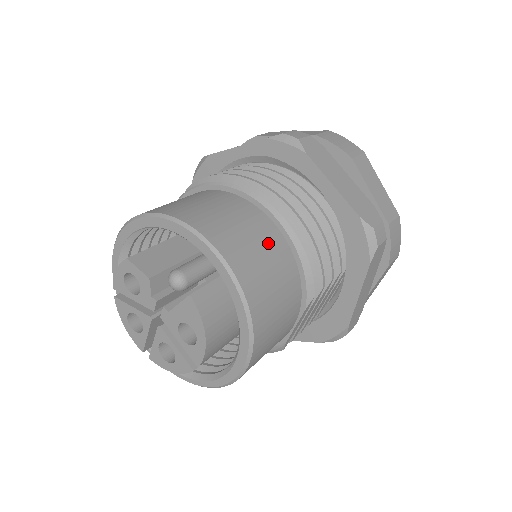
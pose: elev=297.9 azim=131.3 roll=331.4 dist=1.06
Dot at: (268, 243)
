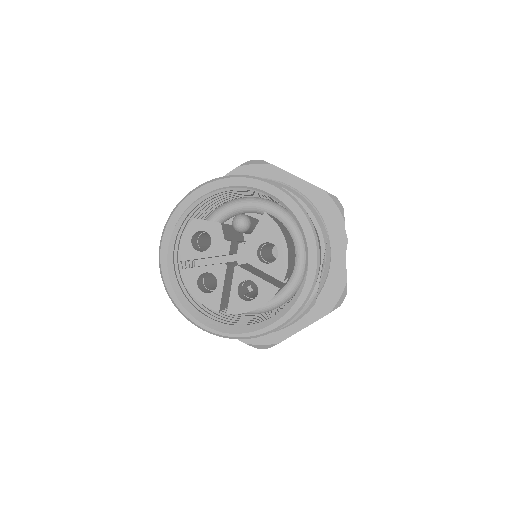
Dot at: occluded
